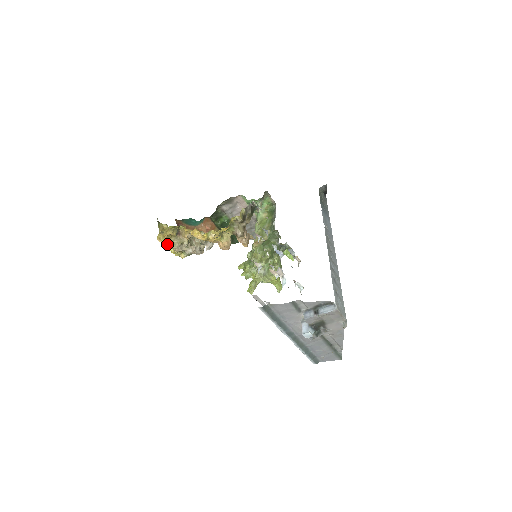
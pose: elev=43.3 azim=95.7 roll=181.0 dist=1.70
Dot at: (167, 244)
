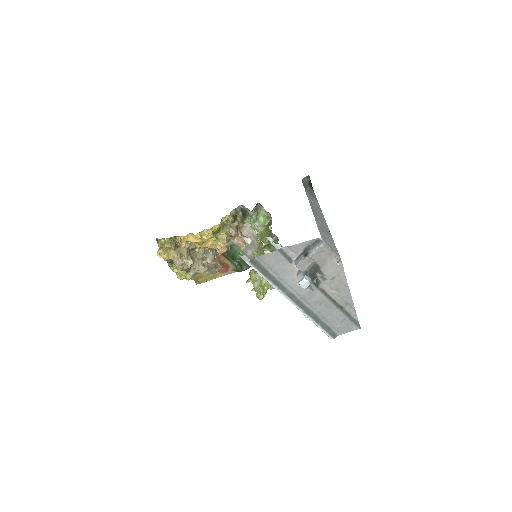
Dot at: (171, 266)
